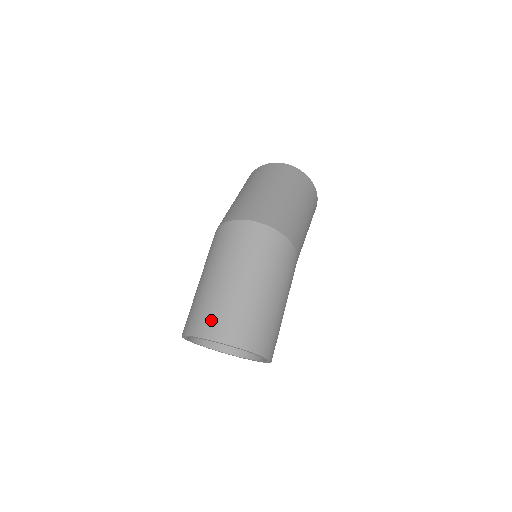
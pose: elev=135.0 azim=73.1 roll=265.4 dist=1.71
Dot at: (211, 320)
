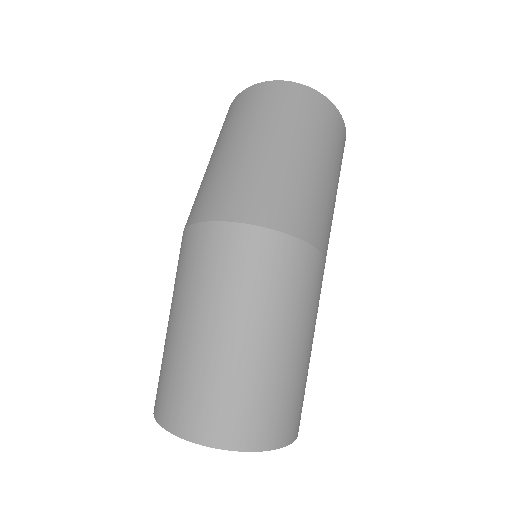
Dot at: (193, 409)
